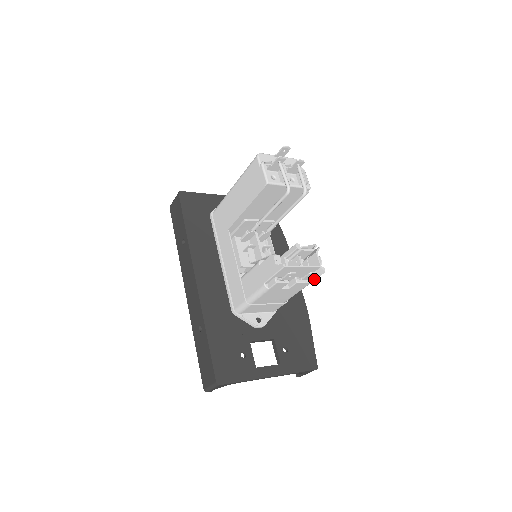
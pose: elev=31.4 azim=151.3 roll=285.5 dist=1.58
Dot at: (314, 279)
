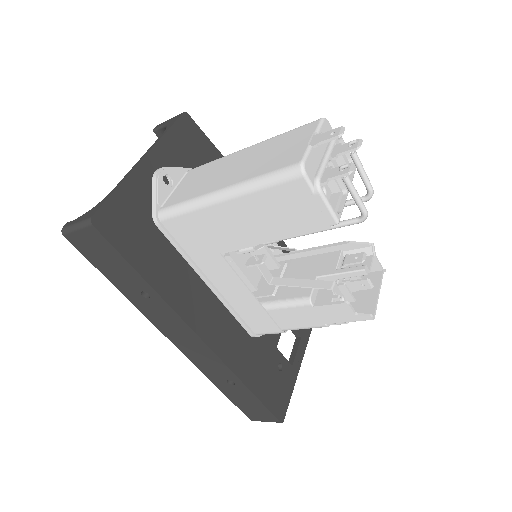
Dot at: occluded
